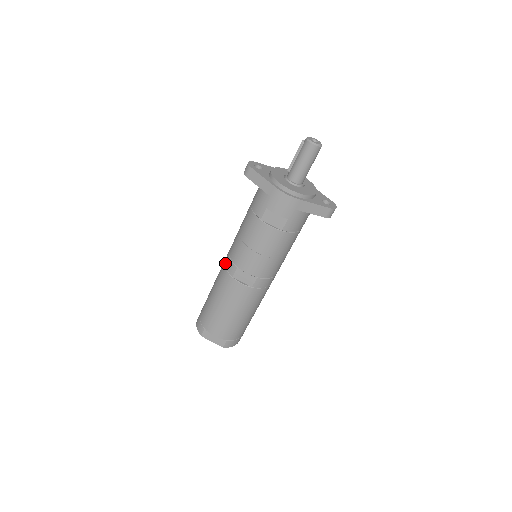
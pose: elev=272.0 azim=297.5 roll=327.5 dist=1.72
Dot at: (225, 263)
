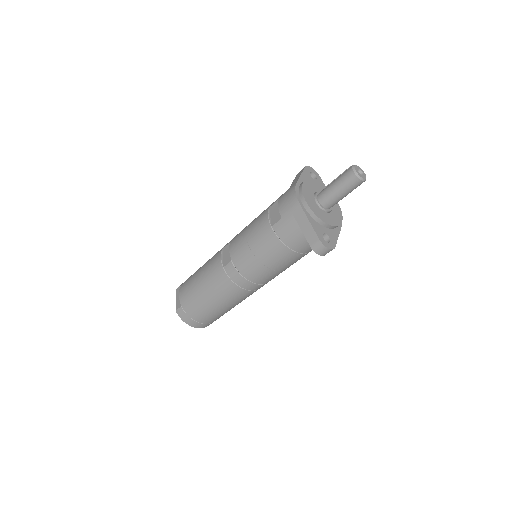
Dot at: occluded
